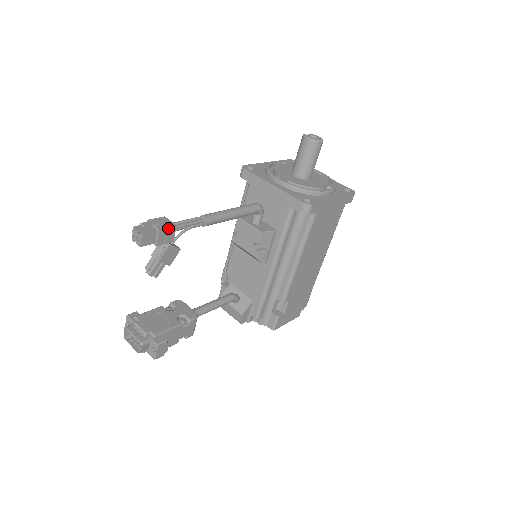
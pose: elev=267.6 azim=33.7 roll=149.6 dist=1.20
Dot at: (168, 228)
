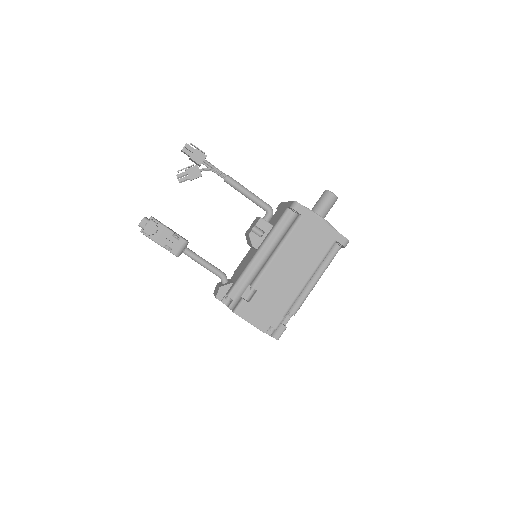
Dot at: (202, 153)
